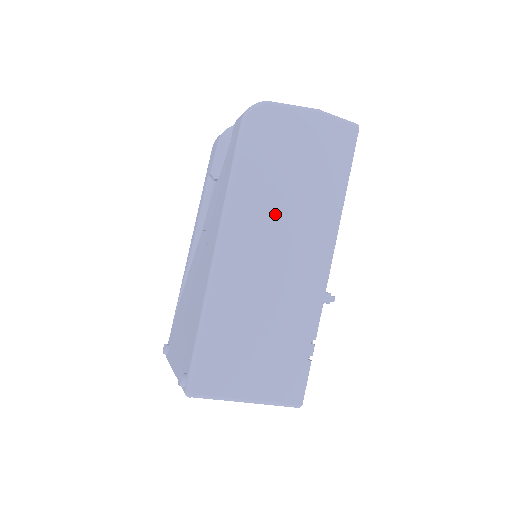
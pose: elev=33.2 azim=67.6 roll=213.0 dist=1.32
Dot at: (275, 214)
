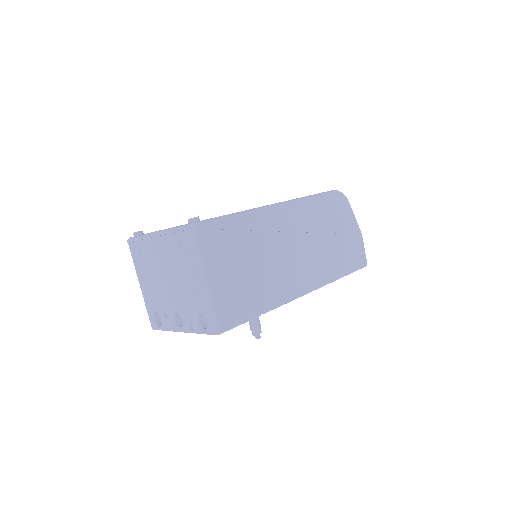
Dot at: (313, 234)
